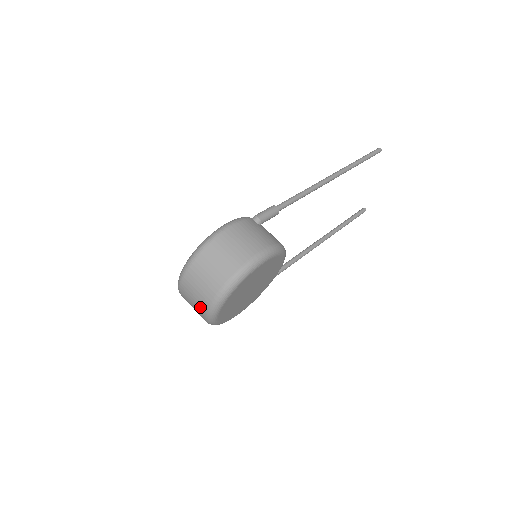
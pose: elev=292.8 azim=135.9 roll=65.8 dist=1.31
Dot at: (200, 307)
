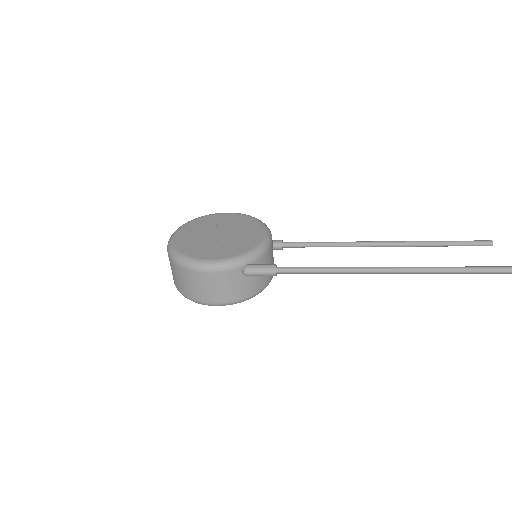
Dot at: occluded
